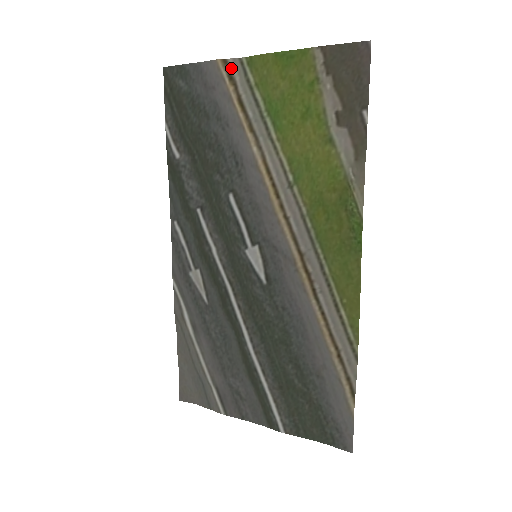
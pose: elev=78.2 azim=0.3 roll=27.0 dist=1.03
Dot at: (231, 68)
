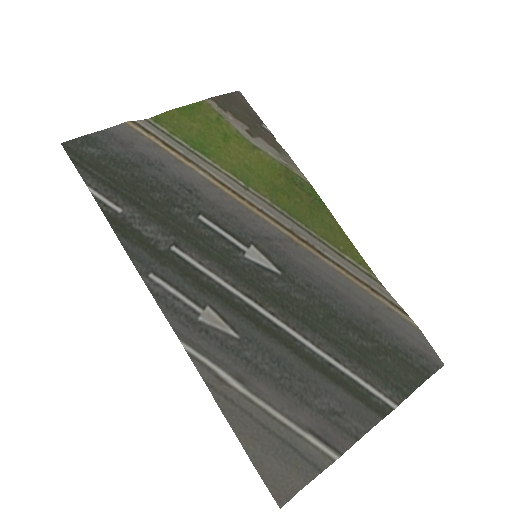
Dot at: (142, 126)
